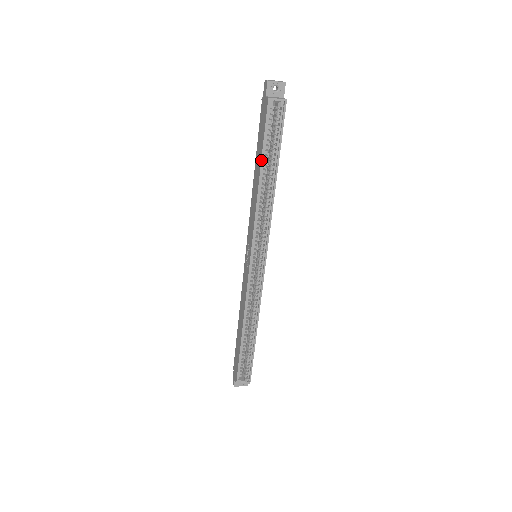
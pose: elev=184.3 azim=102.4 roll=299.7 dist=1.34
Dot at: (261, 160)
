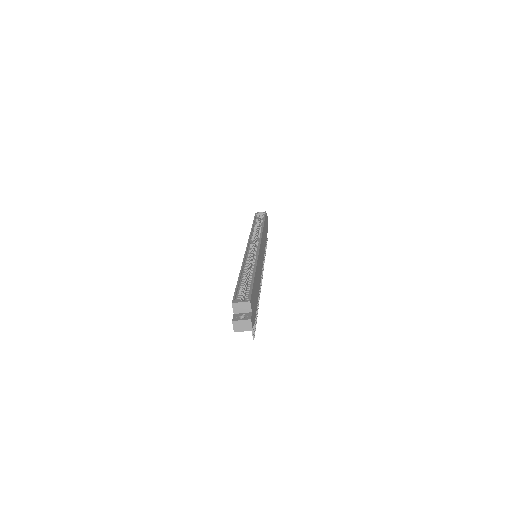
Dot at: (253, 222)
